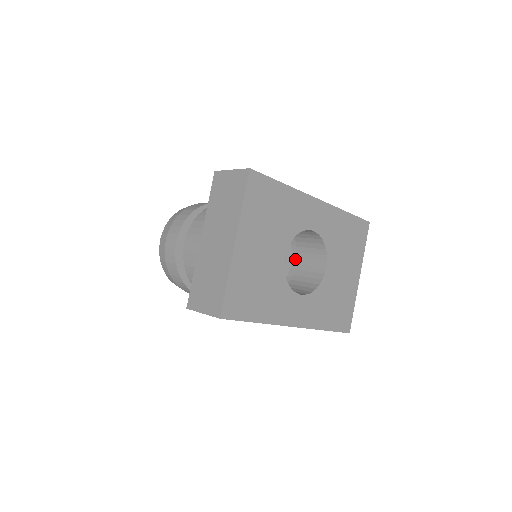
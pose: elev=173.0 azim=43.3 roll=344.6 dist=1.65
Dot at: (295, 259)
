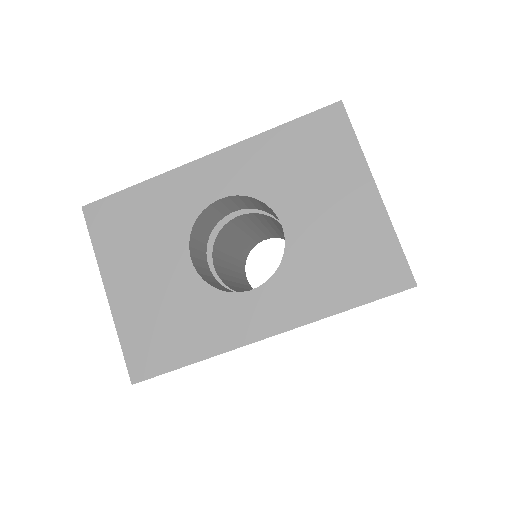
Dot at: occluded
